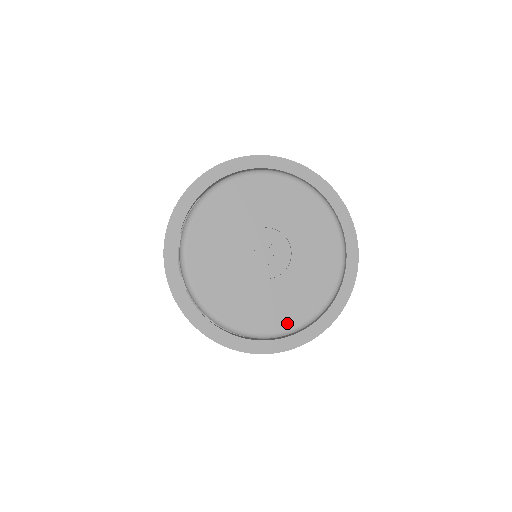
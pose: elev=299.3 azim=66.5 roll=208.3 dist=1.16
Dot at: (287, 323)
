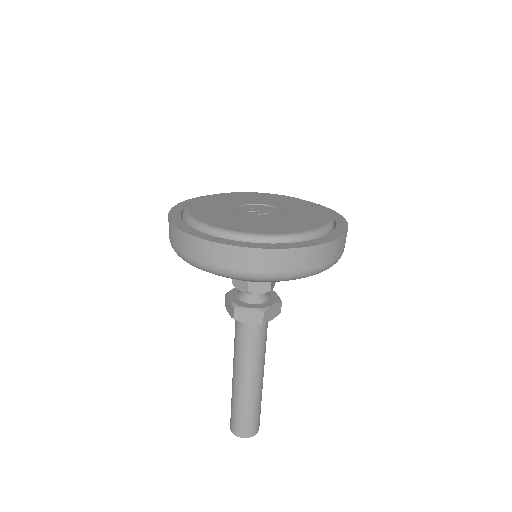
Dot at: (310, 227)
